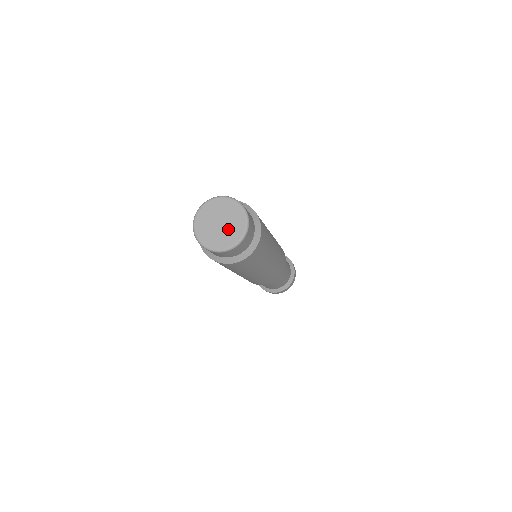
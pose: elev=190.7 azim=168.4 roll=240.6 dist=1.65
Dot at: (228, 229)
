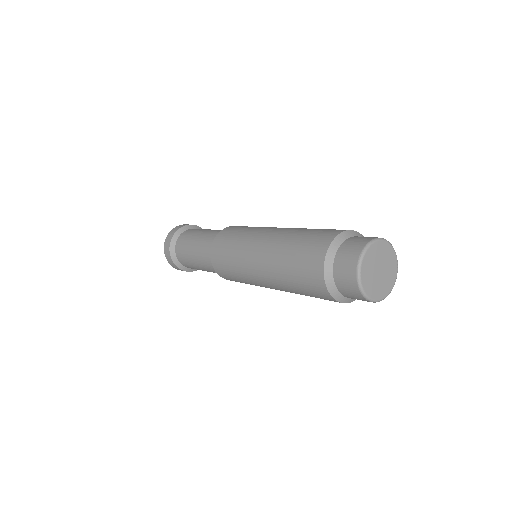
Dot at: (387, 268)
